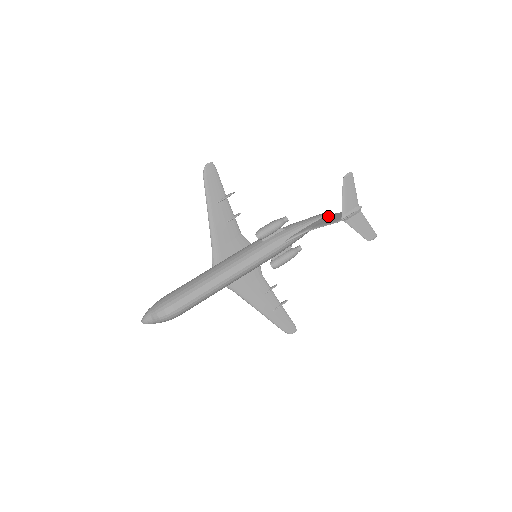
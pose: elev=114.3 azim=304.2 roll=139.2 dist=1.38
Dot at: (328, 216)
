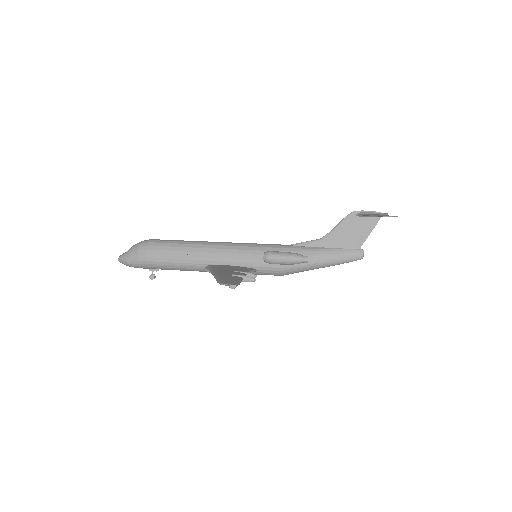
Dot at: (354, 243)
